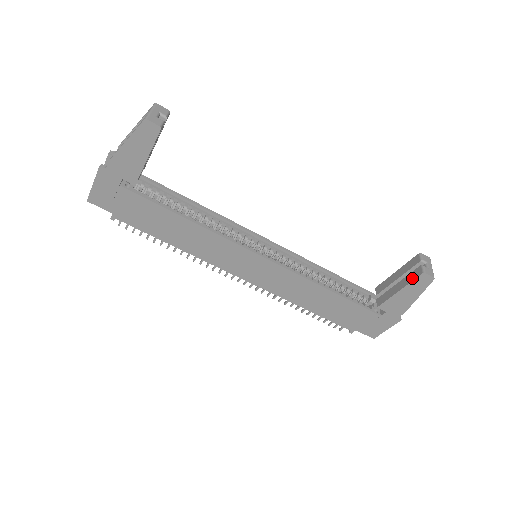
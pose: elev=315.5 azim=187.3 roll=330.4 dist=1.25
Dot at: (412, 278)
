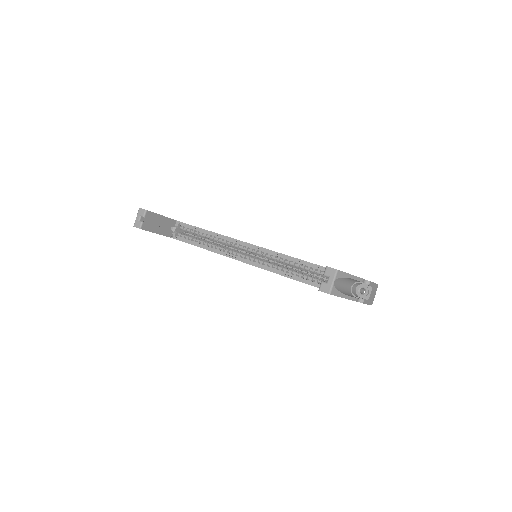
Dot at: occluded
